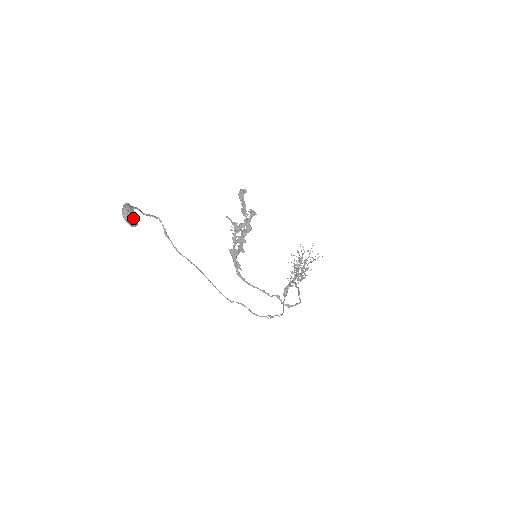
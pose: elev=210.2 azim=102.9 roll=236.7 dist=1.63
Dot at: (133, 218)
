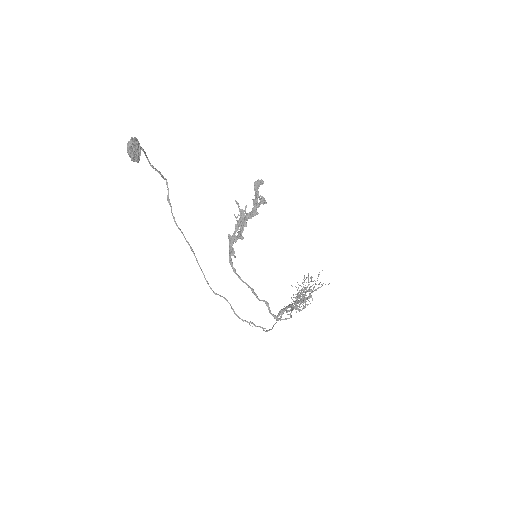
Dot at: (136, 152)
